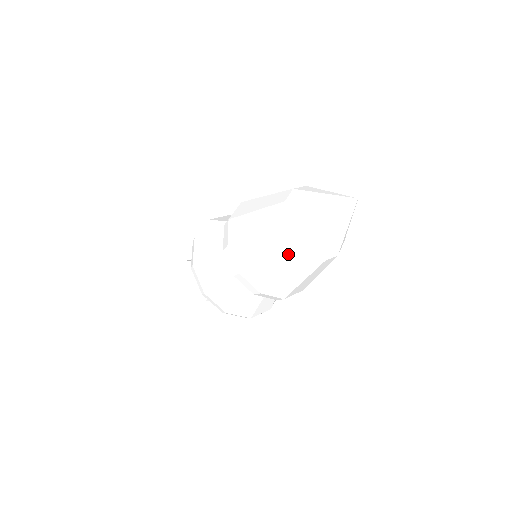
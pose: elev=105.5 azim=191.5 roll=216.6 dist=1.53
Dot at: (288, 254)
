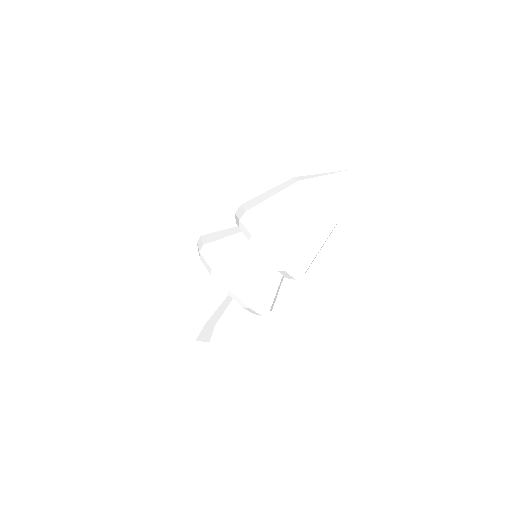
Dot at: (316, 217)
